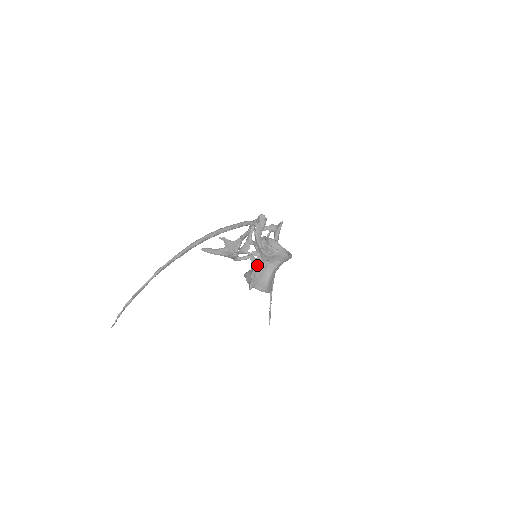
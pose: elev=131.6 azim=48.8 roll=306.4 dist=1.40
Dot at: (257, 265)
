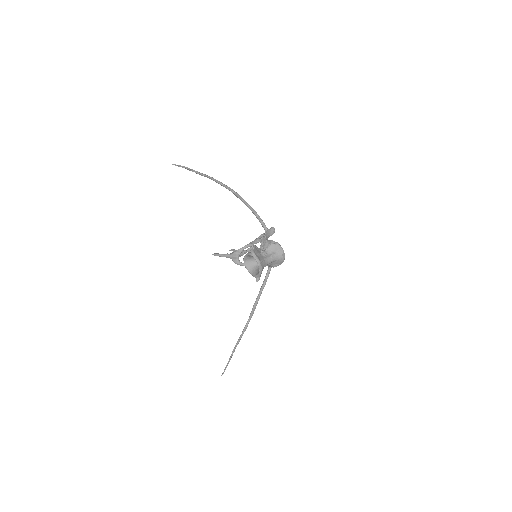
Dot at: (259, 249)
